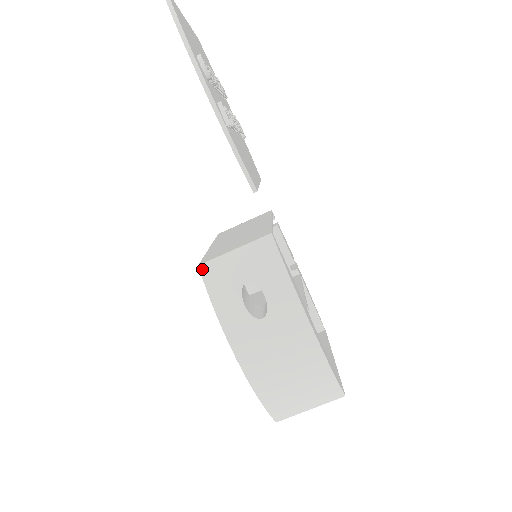
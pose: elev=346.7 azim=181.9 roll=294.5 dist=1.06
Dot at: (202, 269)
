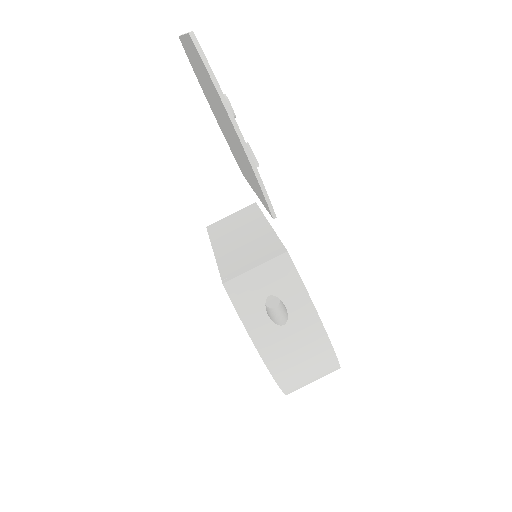
Dot at: (227, 287)
